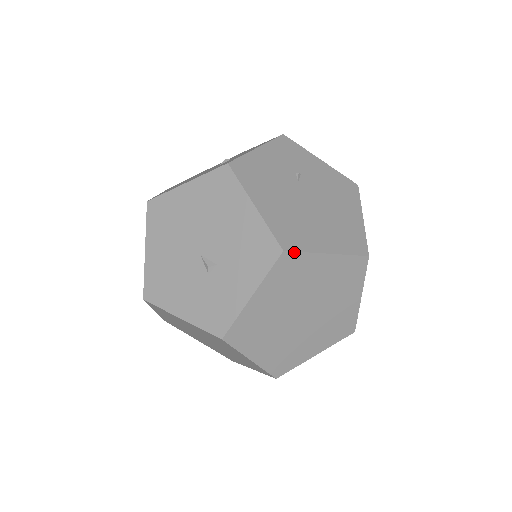
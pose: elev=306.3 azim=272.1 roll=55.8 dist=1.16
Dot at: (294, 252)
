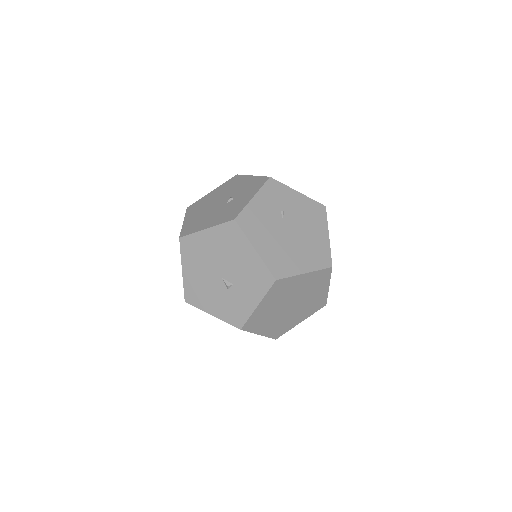
Dot at: (283, 279)
